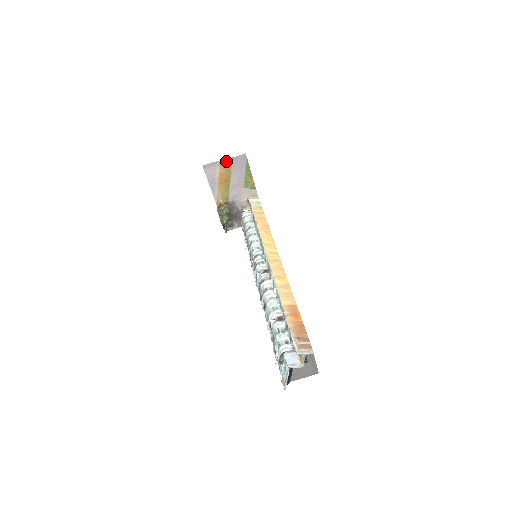
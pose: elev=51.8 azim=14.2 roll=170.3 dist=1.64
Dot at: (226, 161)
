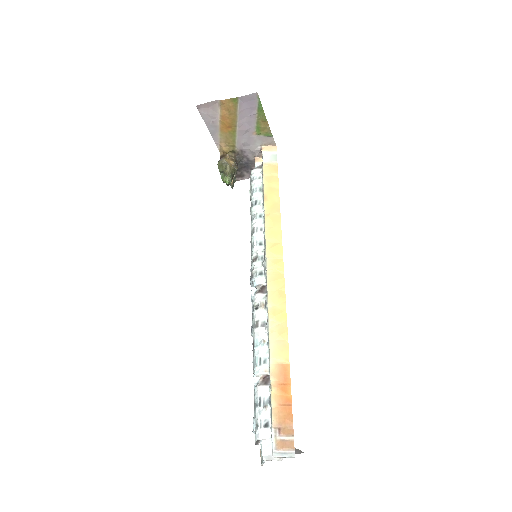
Dot at: (229, 101)
